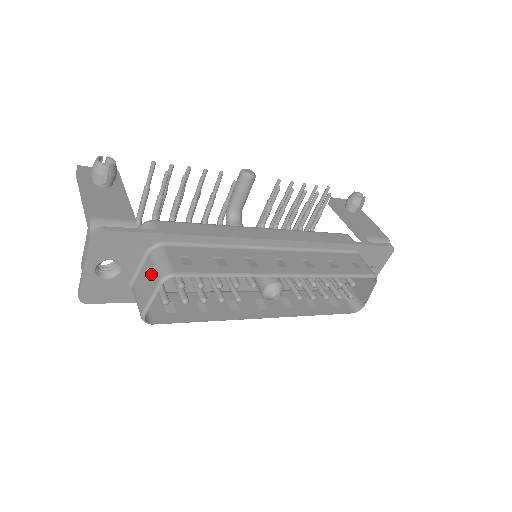
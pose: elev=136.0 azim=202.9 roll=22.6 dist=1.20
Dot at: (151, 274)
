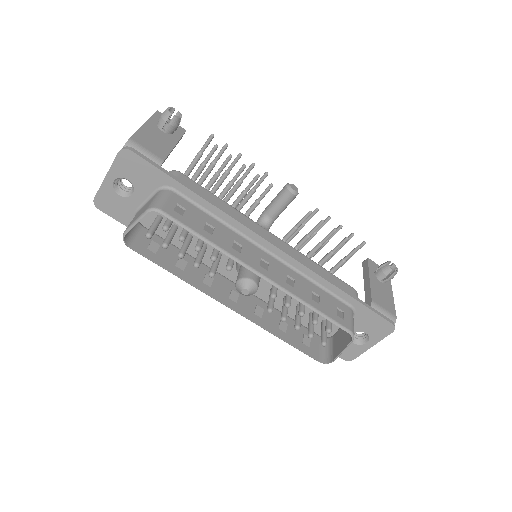
Dot at: (148, 205)
